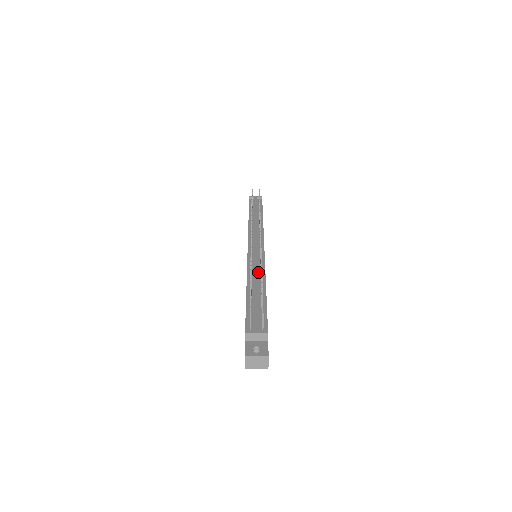
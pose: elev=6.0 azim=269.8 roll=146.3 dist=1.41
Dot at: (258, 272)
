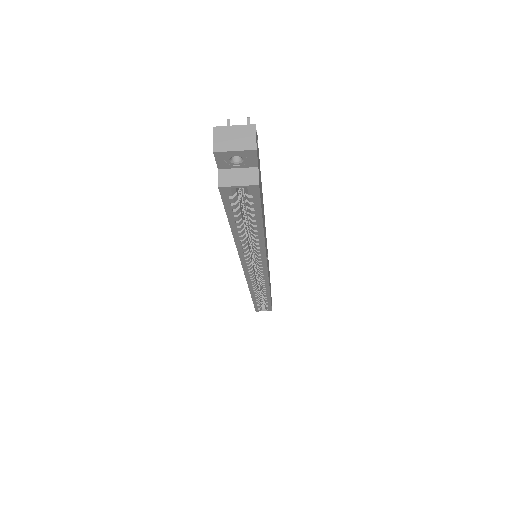
Dot at: occluded
